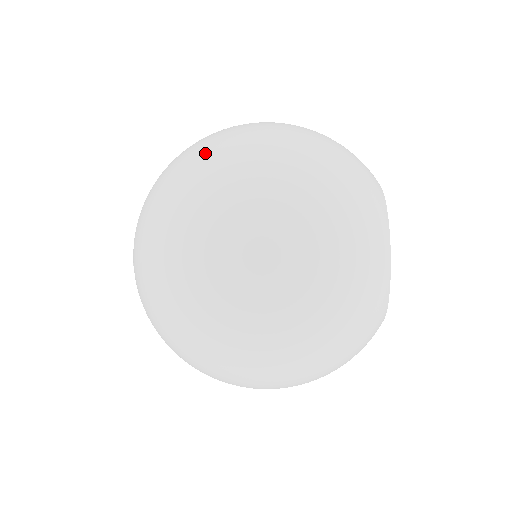
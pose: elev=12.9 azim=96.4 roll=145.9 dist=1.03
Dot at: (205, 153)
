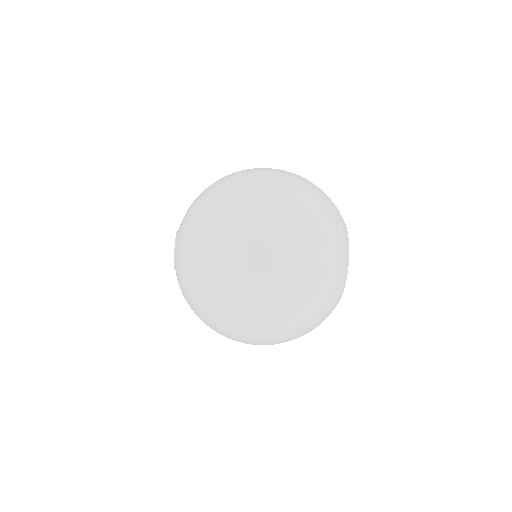
Dot at: (245, 184)
